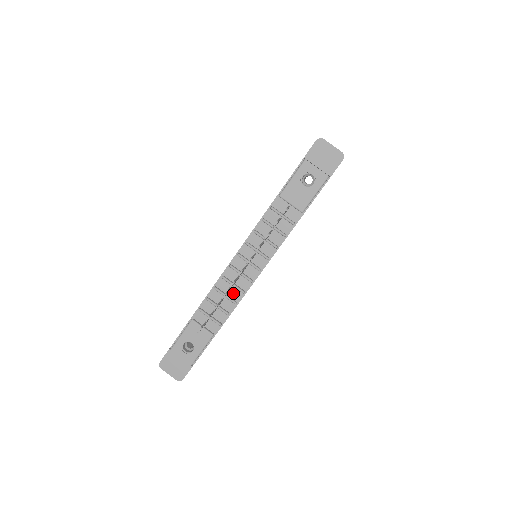
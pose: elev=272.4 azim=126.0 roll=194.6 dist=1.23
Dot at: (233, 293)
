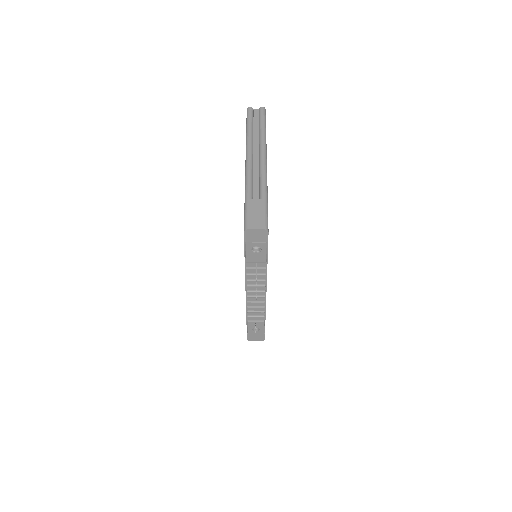
Dot at: (259, 304)
